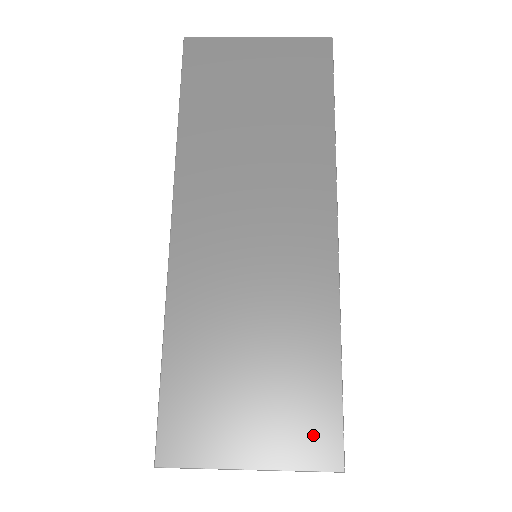
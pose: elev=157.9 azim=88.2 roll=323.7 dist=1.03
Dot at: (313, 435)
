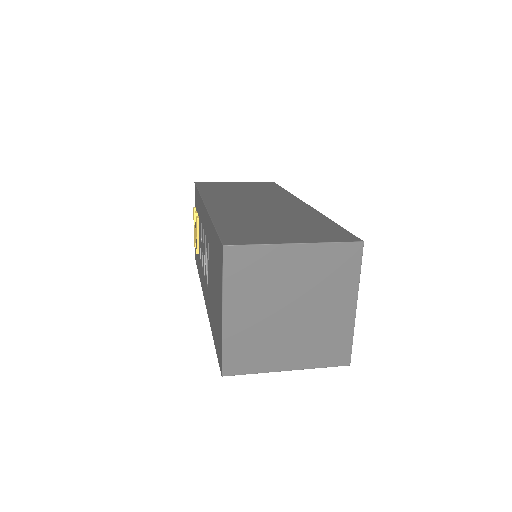
Dot at: (333, 235)
